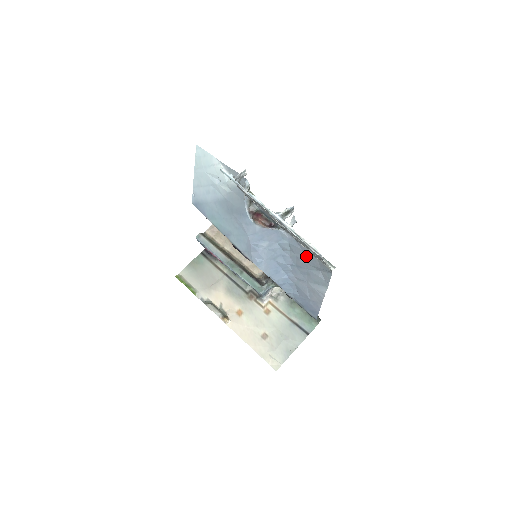
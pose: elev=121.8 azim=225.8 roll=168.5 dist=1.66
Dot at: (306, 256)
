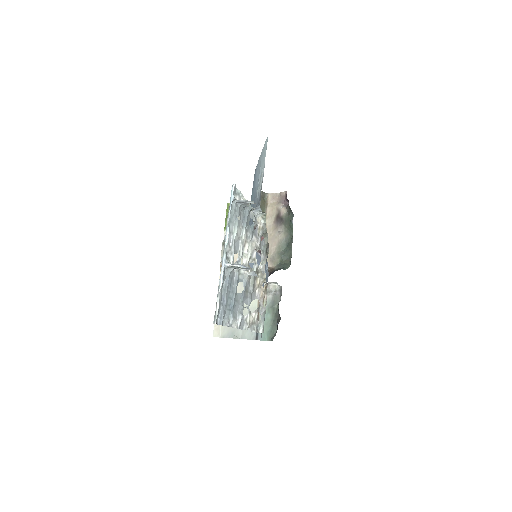
Dot at: occluded
